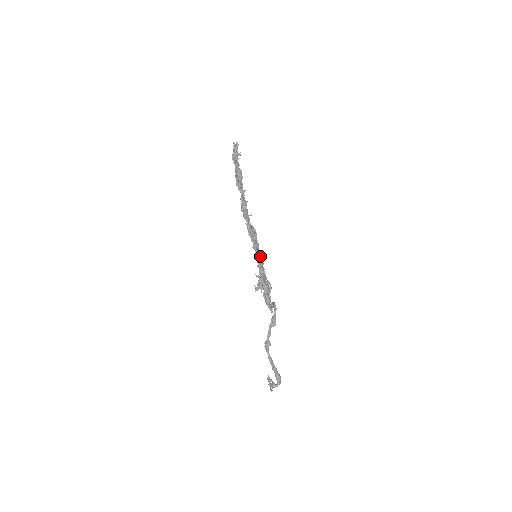
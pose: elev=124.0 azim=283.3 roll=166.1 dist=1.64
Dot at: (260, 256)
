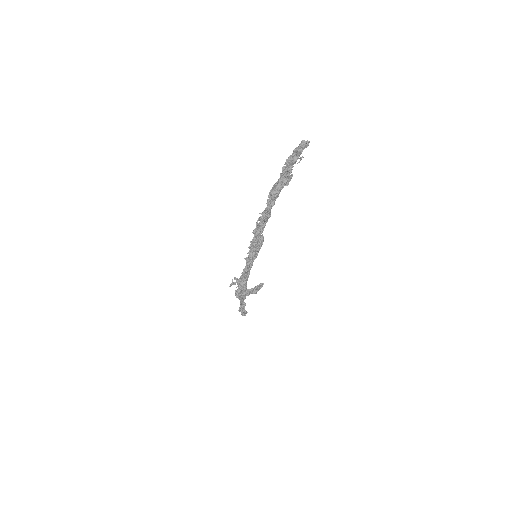
Dot at: (251, 266)
